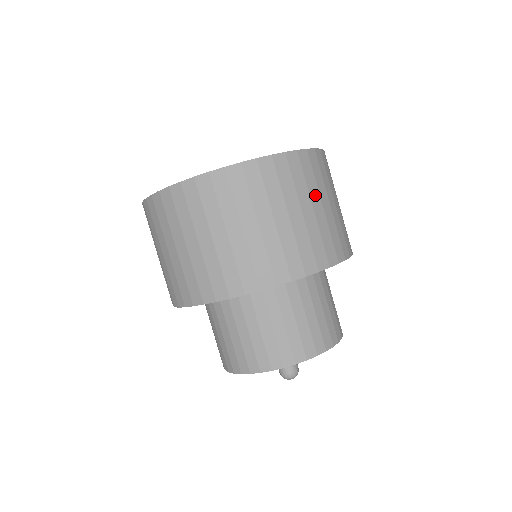
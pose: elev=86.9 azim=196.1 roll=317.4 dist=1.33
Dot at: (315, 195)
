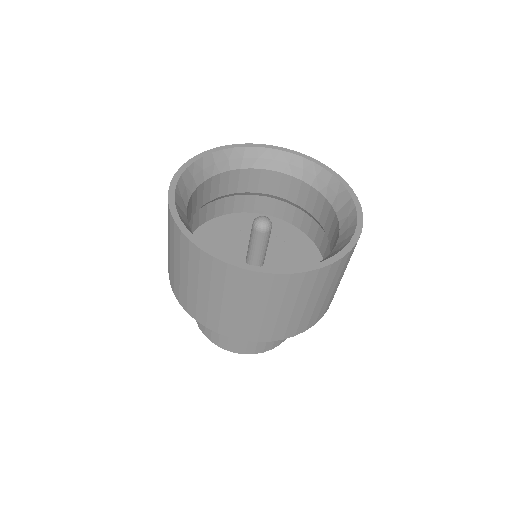
Dot at: occluded
